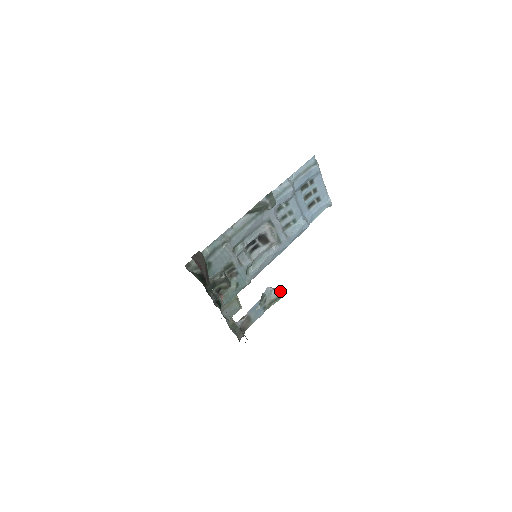
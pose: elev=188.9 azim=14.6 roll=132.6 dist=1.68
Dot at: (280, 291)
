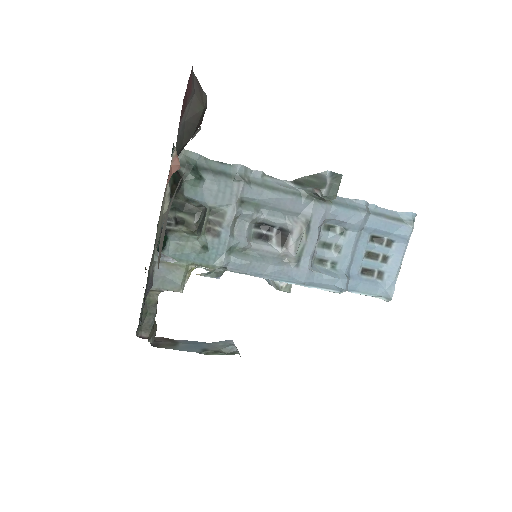
Dot at: occluded
